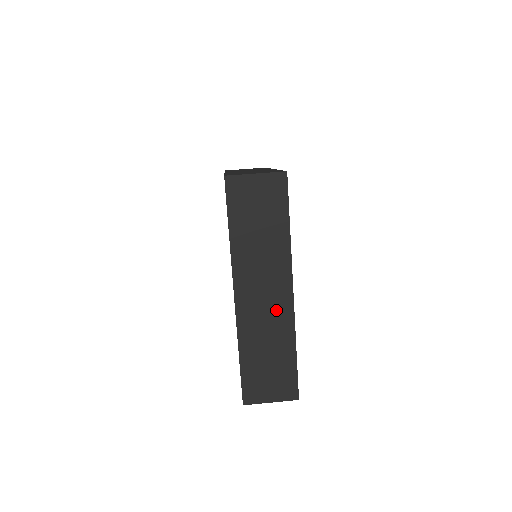
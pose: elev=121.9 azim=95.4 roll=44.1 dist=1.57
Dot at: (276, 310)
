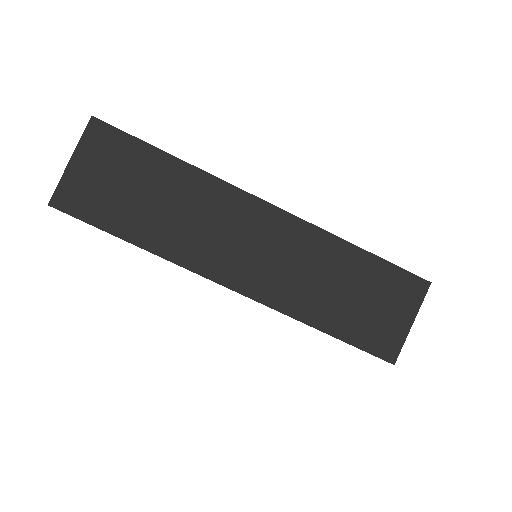
Dot at: occluded
